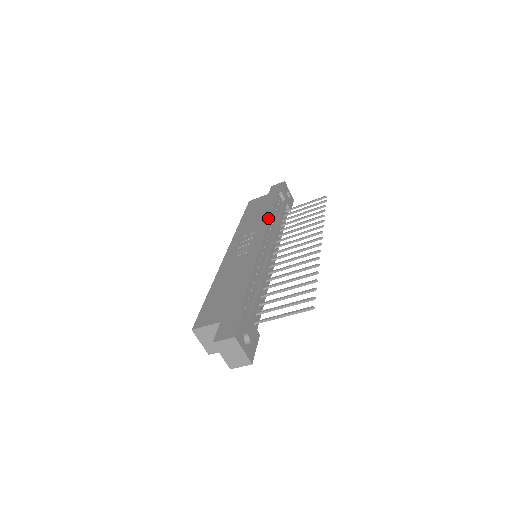
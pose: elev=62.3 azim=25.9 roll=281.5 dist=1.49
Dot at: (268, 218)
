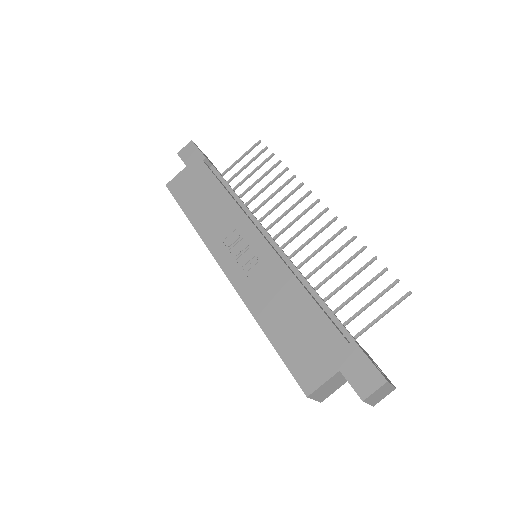
Dot at: (233, 203)
